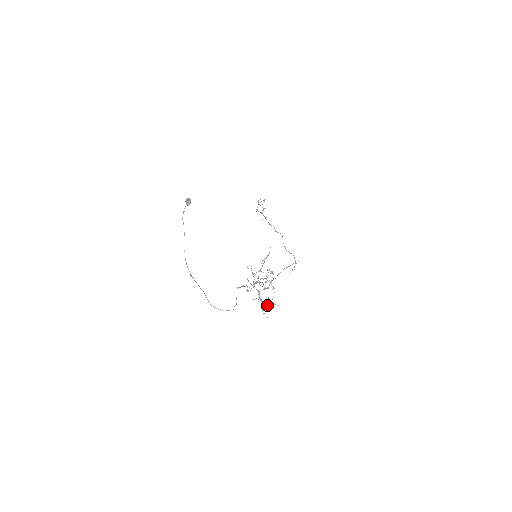
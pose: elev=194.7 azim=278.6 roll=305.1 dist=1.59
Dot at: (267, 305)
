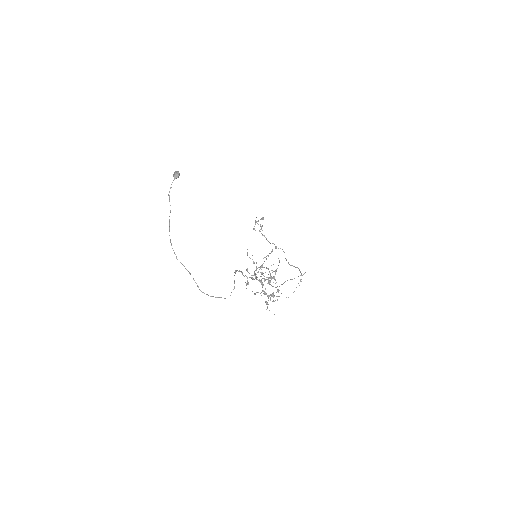
Dot at: (273, 297)
